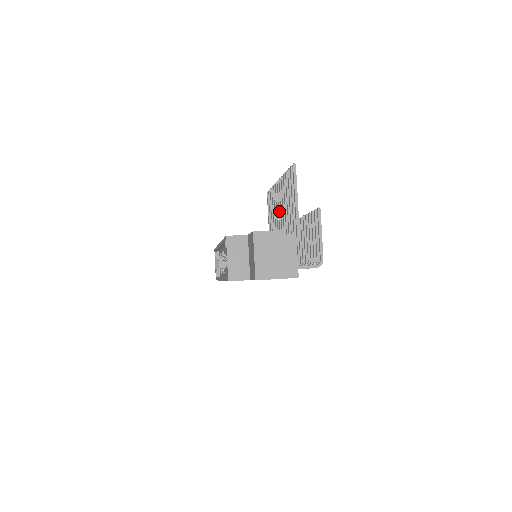
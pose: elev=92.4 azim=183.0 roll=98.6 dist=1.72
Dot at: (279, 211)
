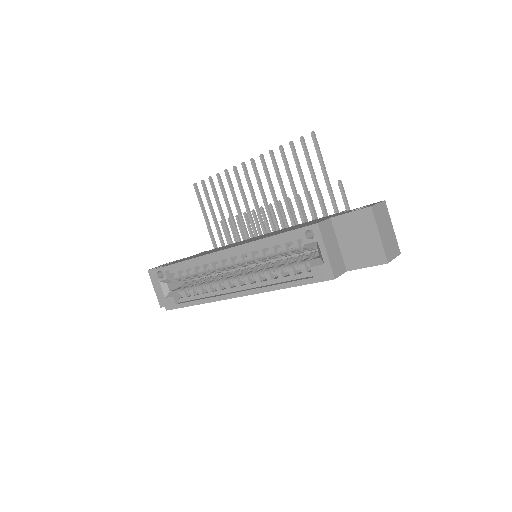
Dot at: (254, 198)
